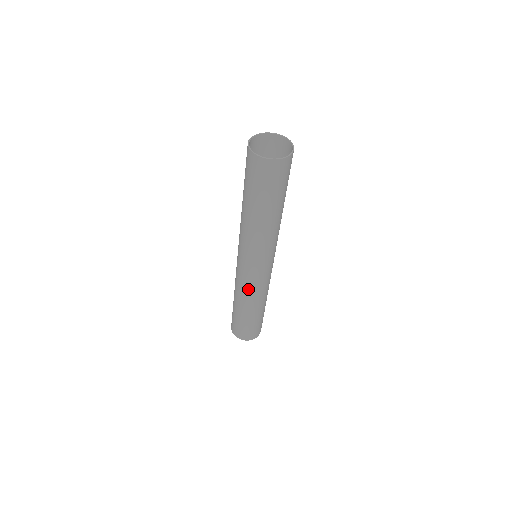
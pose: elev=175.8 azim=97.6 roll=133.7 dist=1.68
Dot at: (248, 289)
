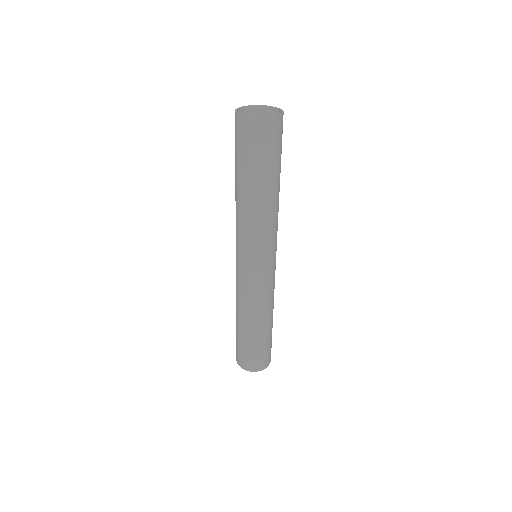
Dot at: (250, 296)
